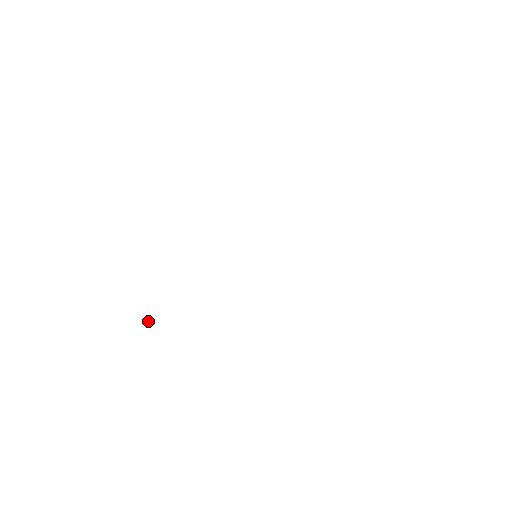
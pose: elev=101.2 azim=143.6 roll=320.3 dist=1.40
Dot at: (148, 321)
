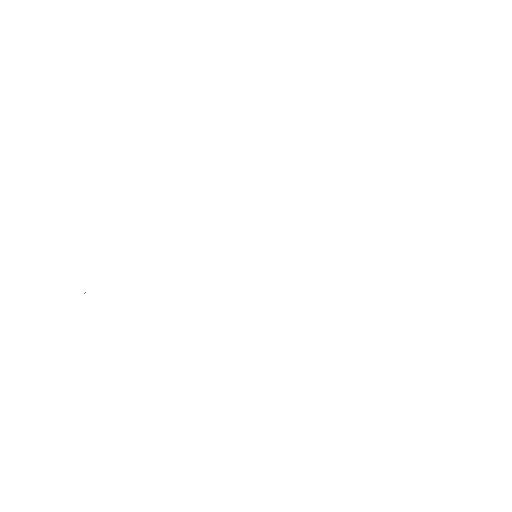
Dot at: occluded
